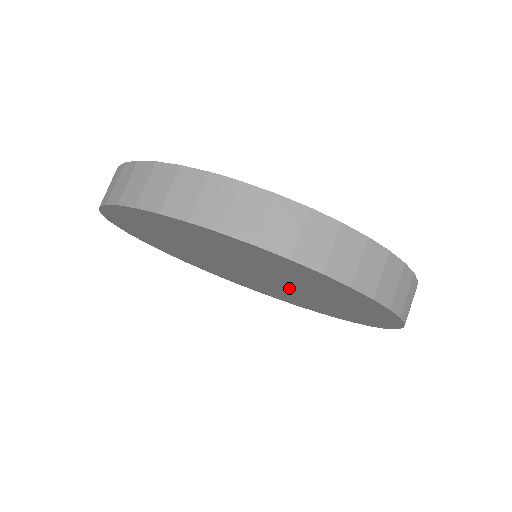
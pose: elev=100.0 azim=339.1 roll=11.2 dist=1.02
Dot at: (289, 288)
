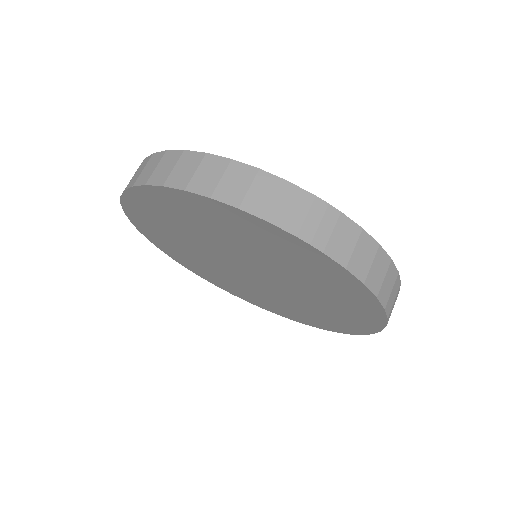
Dot at: (279, 290)
